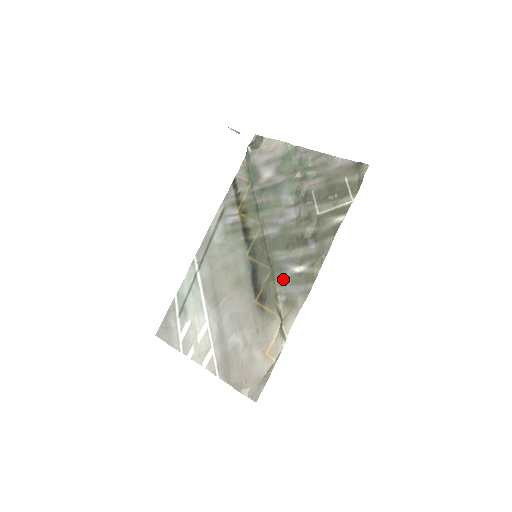
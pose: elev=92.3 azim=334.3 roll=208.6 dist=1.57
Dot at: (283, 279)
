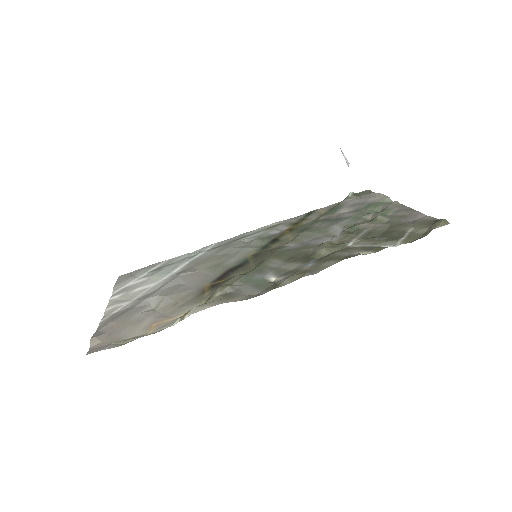
Dot at: (251, 278)
